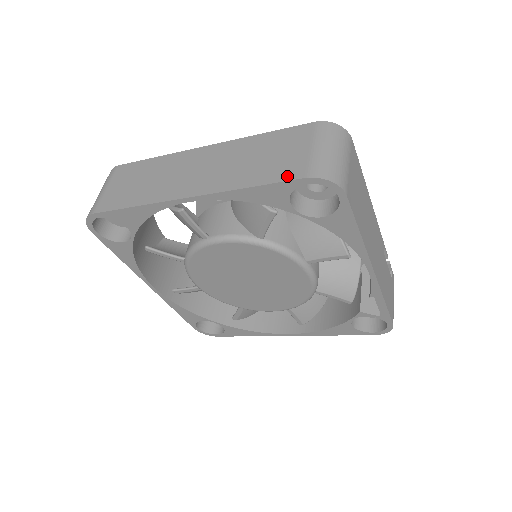
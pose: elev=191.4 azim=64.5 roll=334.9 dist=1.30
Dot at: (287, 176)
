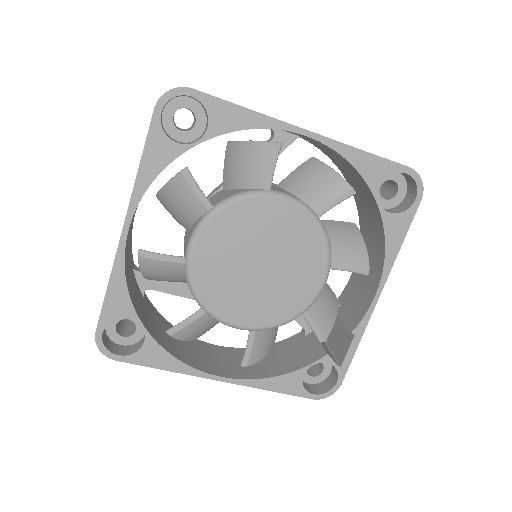
Dot at: occluded
